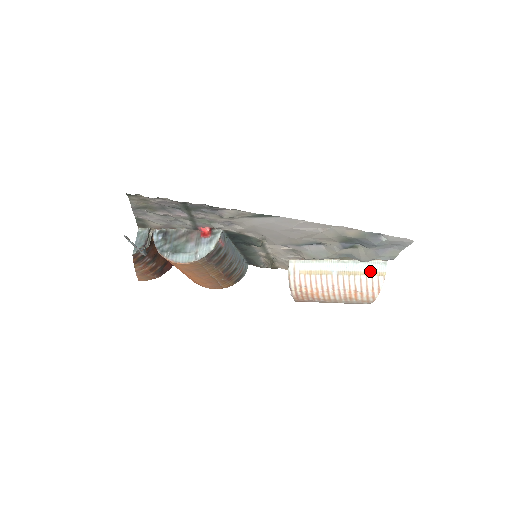
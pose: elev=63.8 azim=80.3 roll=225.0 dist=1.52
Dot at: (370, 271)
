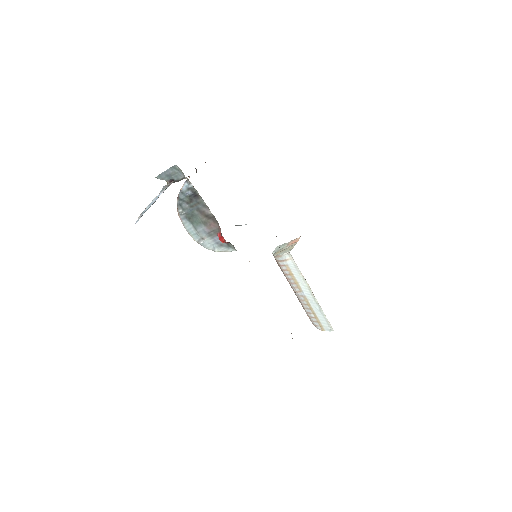
Dot at: (319, 320)
